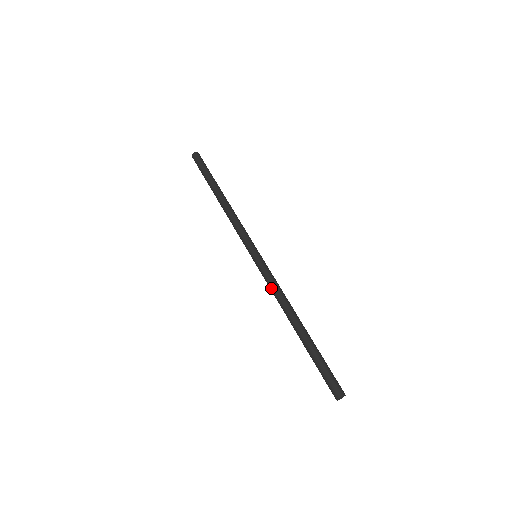
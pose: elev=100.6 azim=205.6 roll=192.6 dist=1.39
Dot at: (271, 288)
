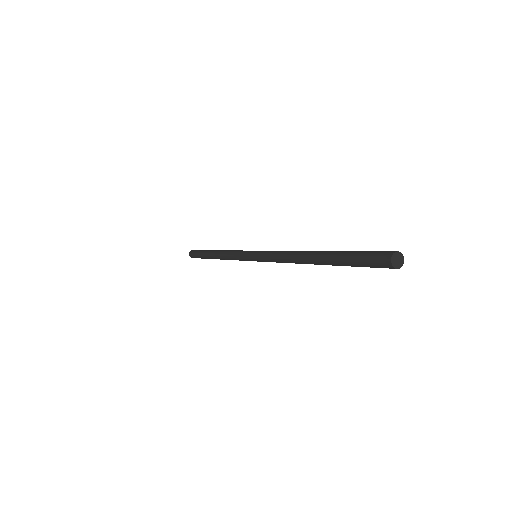
Dot at: (275, 257)
